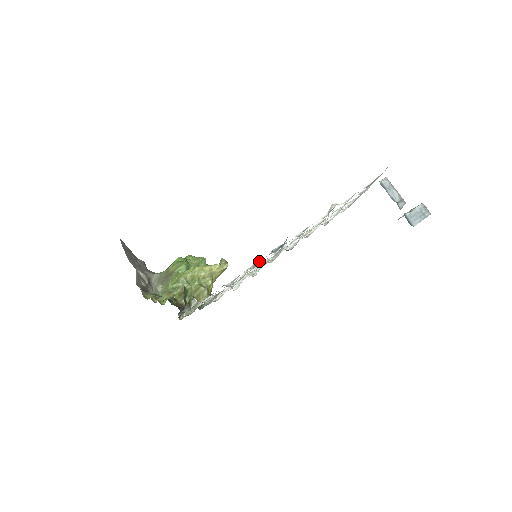
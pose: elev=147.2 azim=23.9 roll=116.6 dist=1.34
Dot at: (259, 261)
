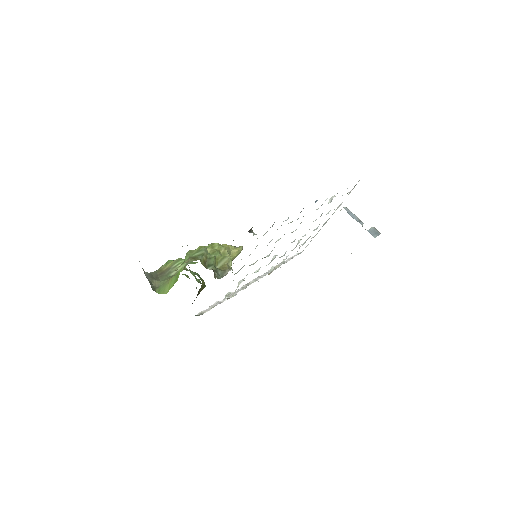
Dot at: occluded
